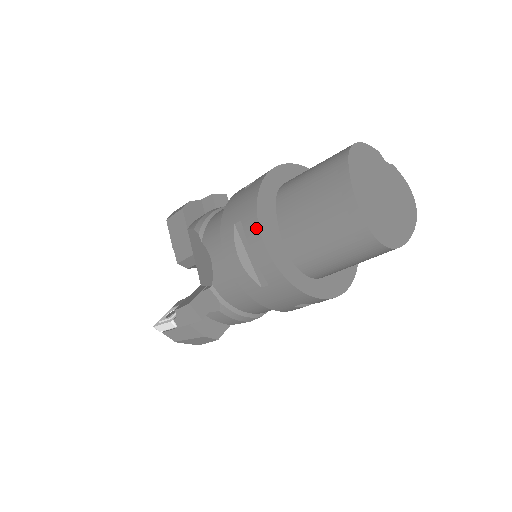
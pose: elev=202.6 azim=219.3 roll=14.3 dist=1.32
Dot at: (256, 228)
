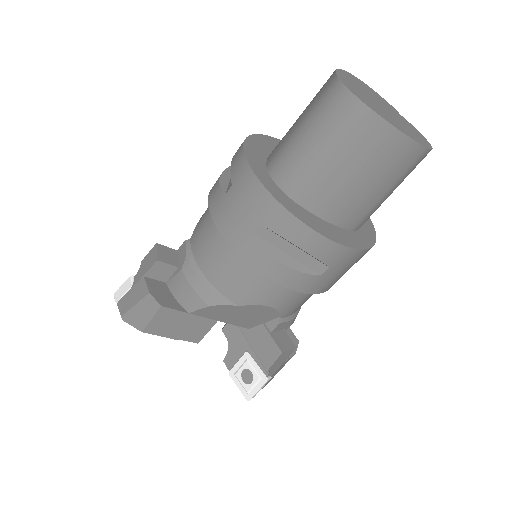
Dot at: occluded
